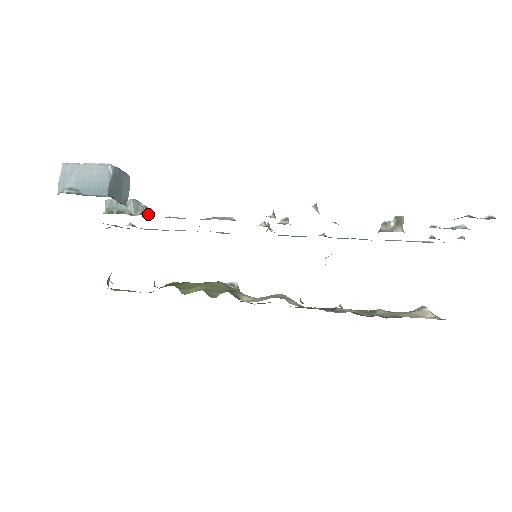
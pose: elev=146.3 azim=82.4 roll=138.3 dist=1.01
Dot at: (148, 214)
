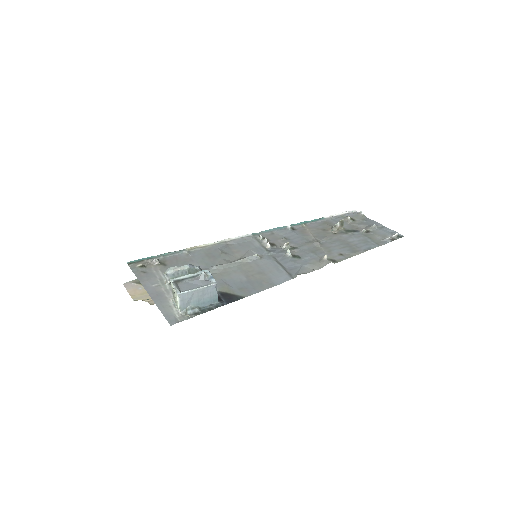
Dot at: occluded
